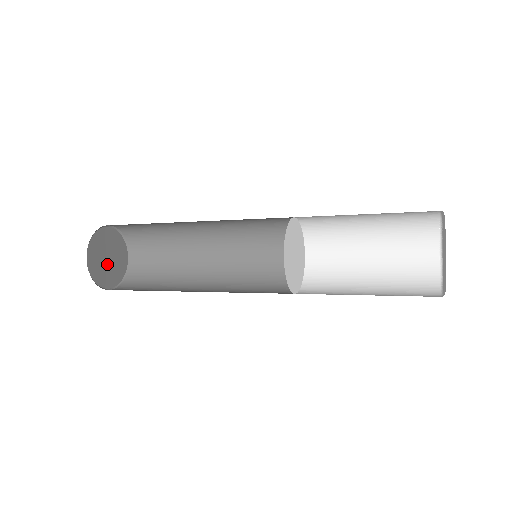
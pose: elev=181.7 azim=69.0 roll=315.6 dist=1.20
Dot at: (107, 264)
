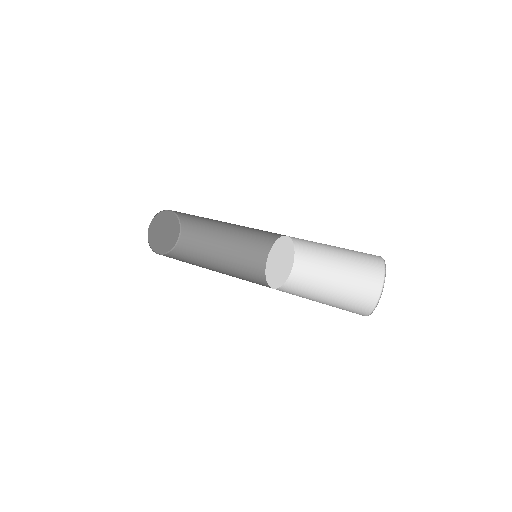
Dot at: (163, 237)
